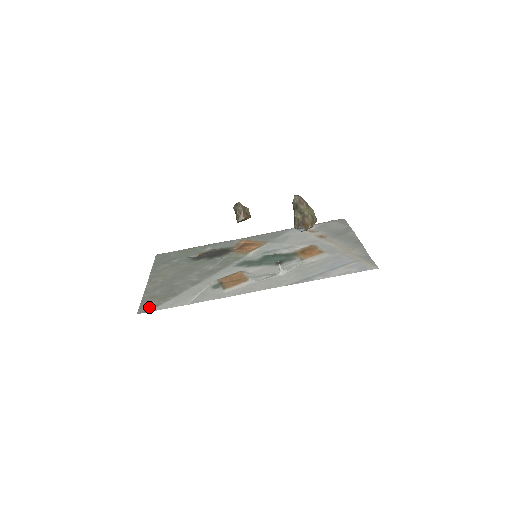
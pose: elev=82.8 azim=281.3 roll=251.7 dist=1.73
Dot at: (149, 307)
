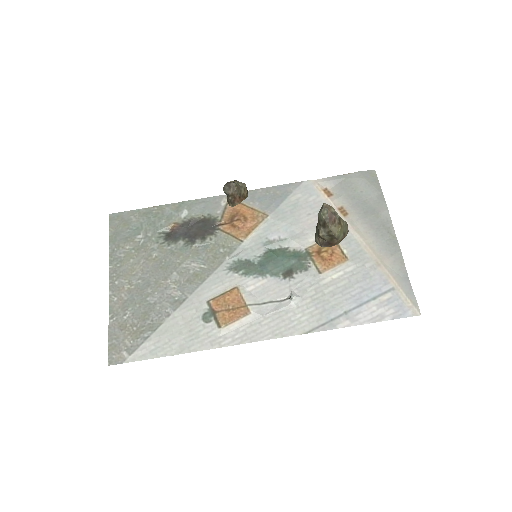
Dot at: (122, 352)
